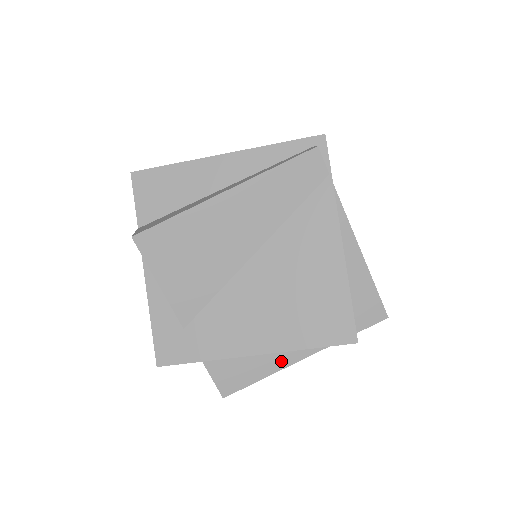
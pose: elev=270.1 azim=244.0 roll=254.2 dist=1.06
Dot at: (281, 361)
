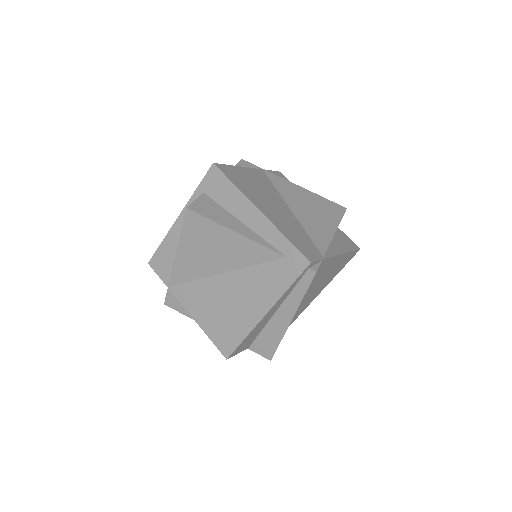
Dot at: occluded
